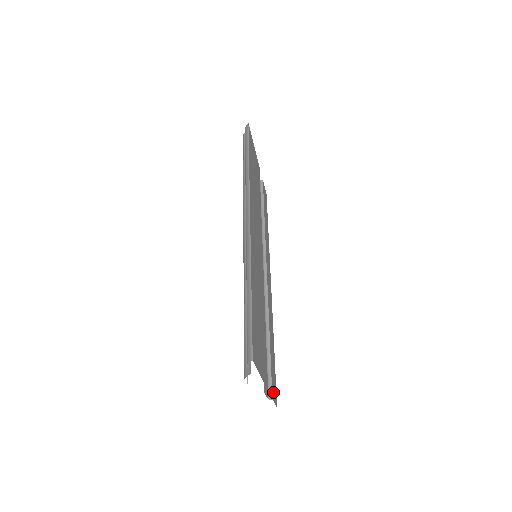
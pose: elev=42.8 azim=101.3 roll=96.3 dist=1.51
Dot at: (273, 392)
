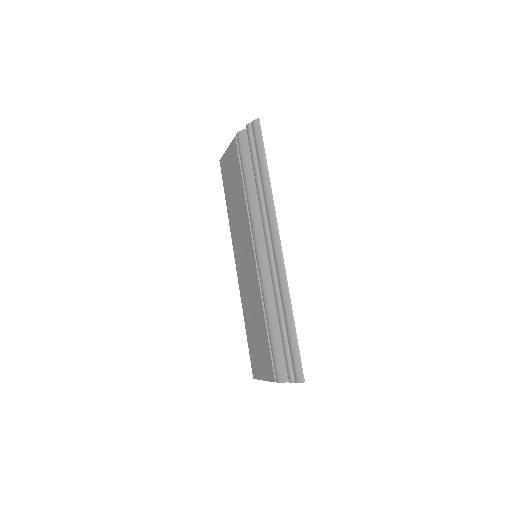
Dot at: occluded
